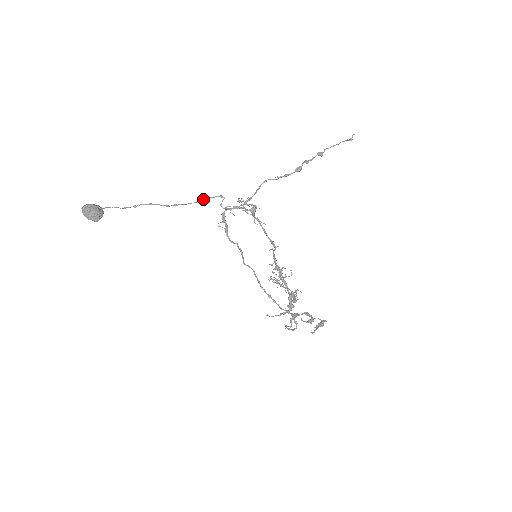
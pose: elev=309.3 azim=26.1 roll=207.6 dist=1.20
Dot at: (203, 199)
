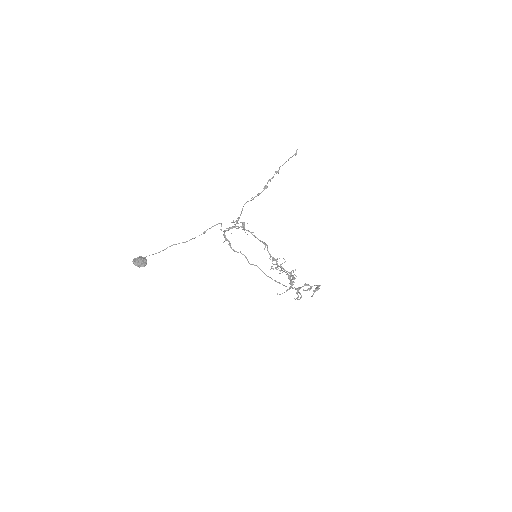
Dot at: occluded
